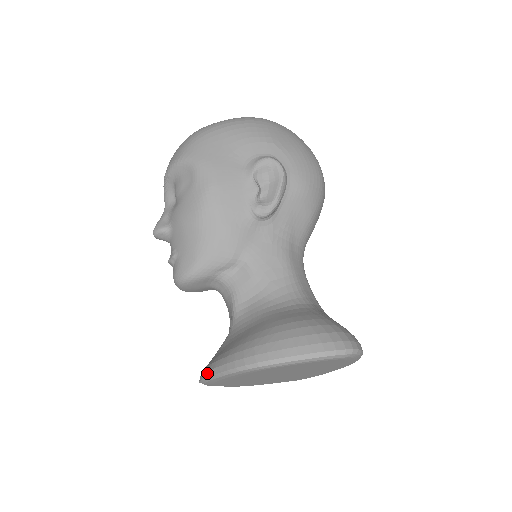
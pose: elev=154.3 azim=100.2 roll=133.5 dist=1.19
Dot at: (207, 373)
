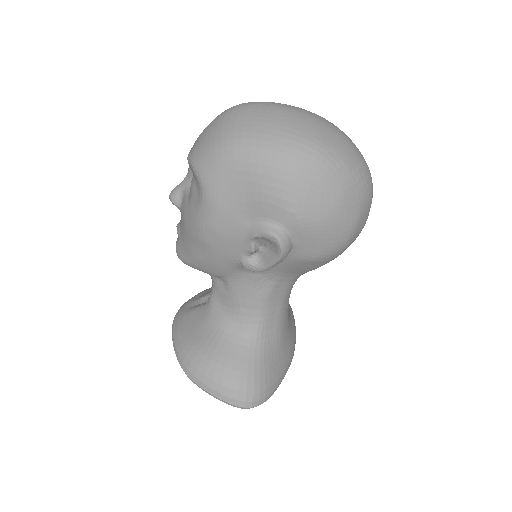
Dot at: (172, 330)
